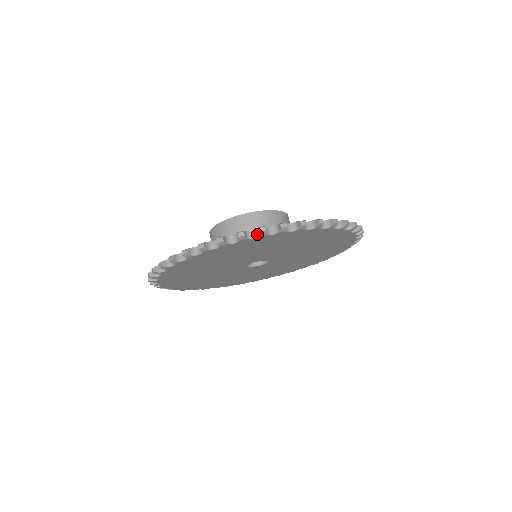
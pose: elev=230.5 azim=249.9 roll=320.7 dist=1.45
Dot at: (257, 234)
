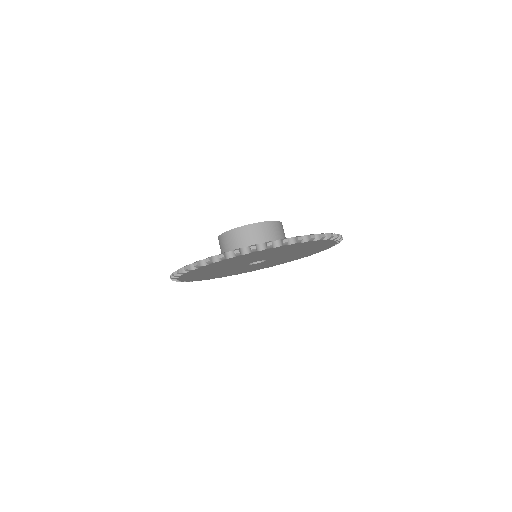
Dot at: (280, 244)
